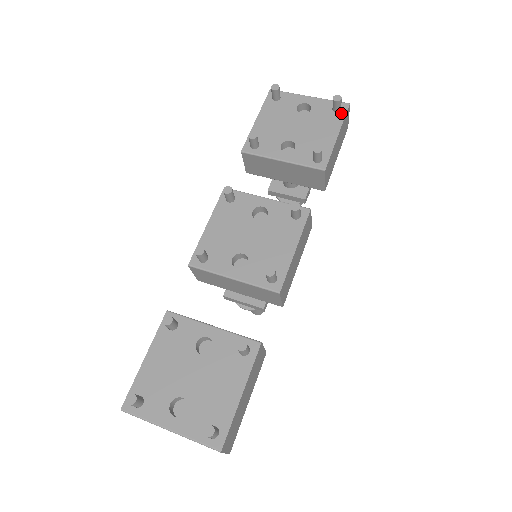
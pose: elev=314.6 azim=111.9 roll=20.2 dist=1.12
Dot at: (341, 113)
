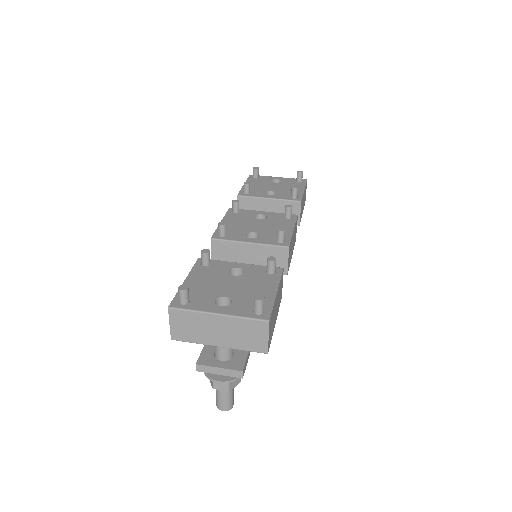
Dot at: (303, 182)
